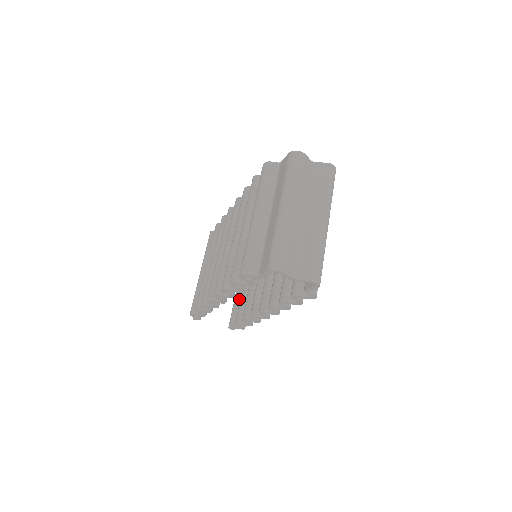
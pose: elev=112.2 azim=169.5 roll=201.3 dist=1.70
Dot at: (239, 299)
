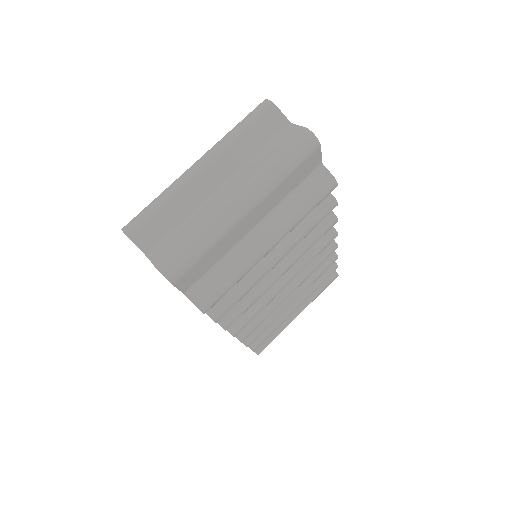
Dot at: occluded
